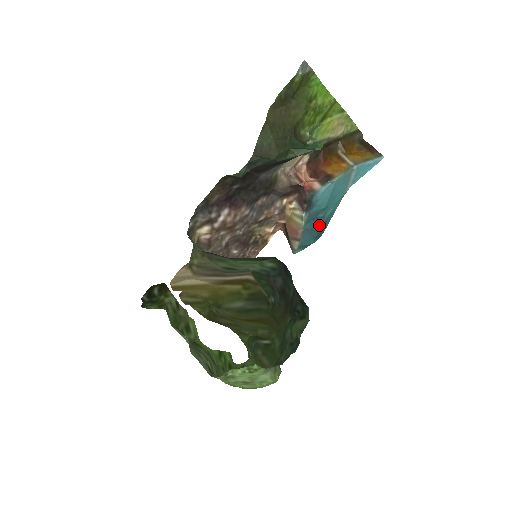
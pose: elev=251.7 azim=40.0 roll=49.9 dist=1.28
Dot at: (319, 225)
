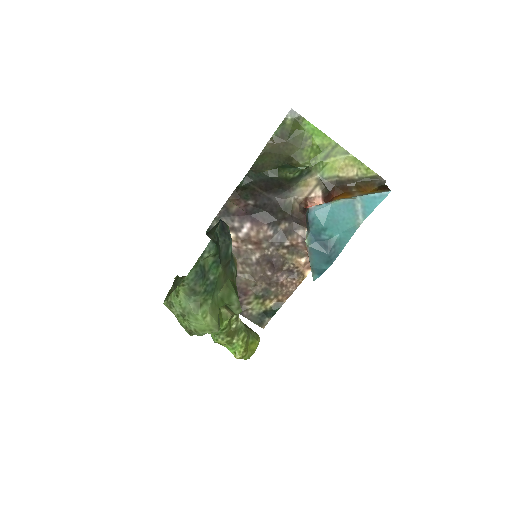
Dot at: (326, 248)
